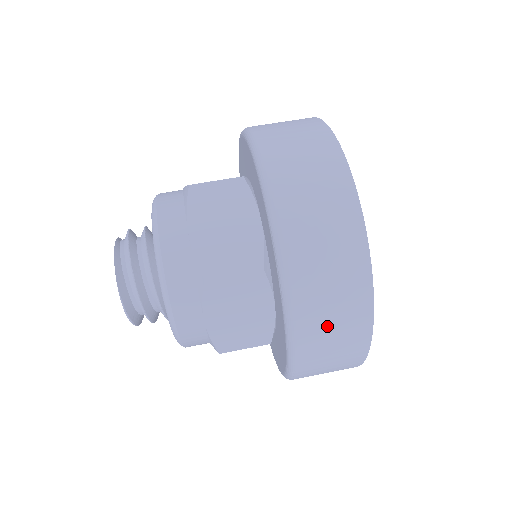
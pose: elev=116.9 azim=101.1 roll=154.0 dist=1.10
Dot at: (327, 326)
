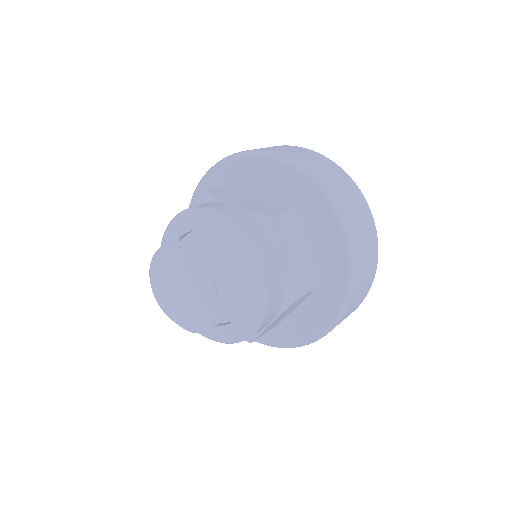
Dot at: (278, 149)
